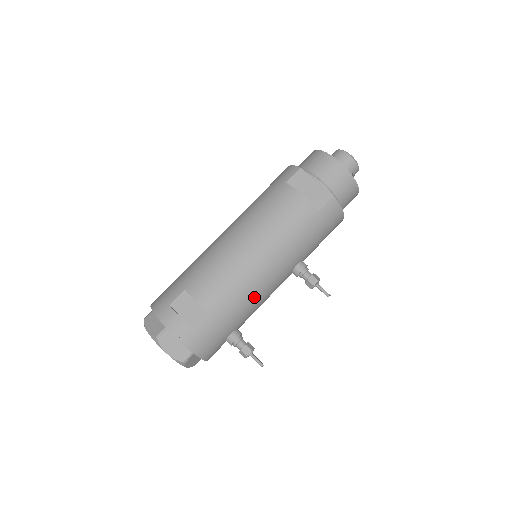
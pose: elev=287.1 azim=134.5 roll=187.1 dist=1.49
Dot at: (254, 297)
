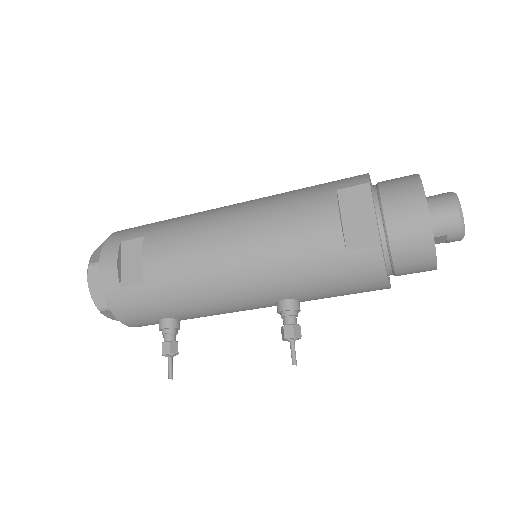
Dot at: (206, 298)
